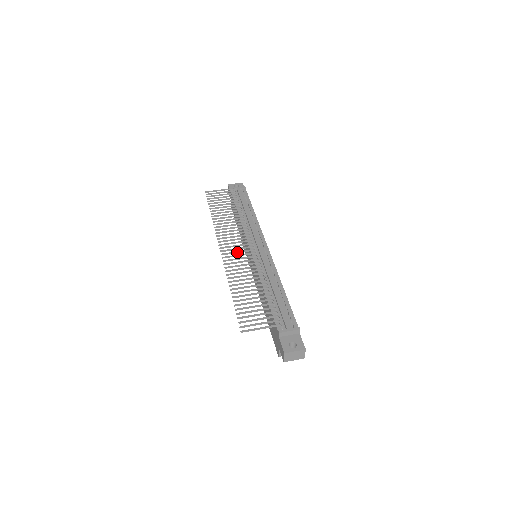
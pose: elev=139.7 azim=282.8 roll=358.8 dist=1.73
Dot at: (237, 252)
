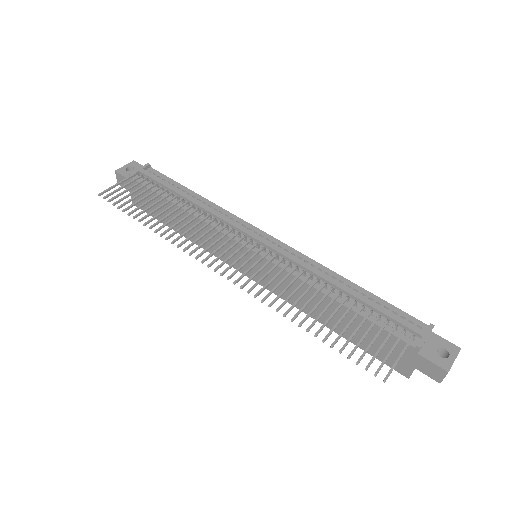
Dot at: (245, 263)
